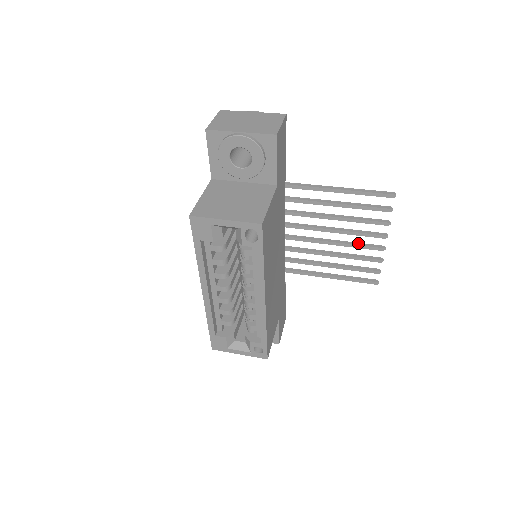
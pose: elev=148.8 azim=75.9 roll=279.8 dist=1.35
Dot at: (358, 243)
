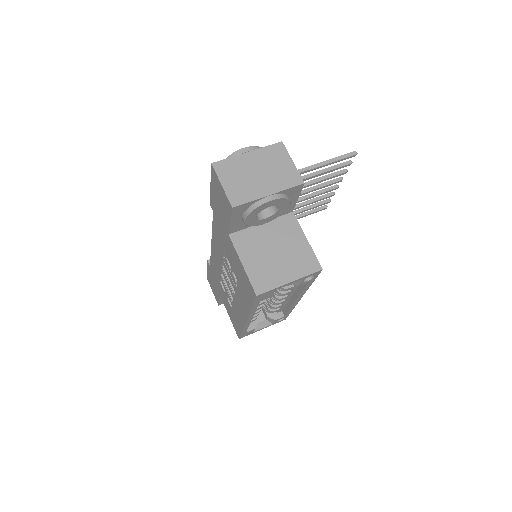
Dot at: (317, 192)
